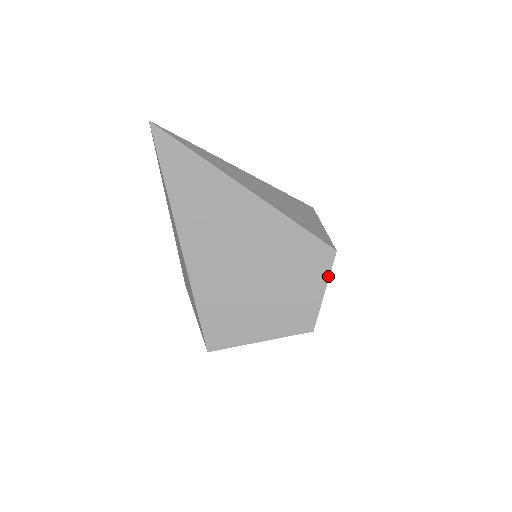
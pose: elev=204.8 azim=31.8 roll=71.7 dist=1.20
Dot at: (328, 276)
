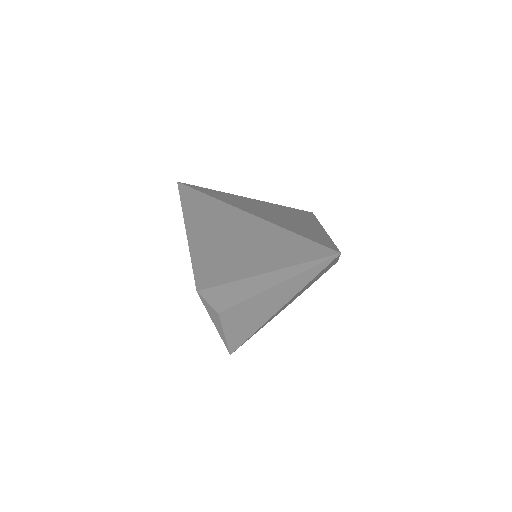
Dot at: occluded
